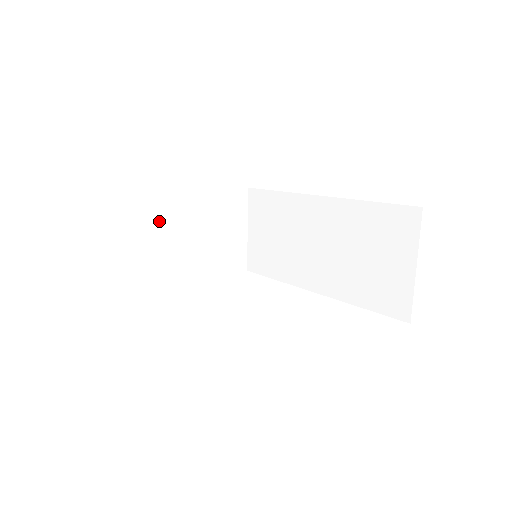
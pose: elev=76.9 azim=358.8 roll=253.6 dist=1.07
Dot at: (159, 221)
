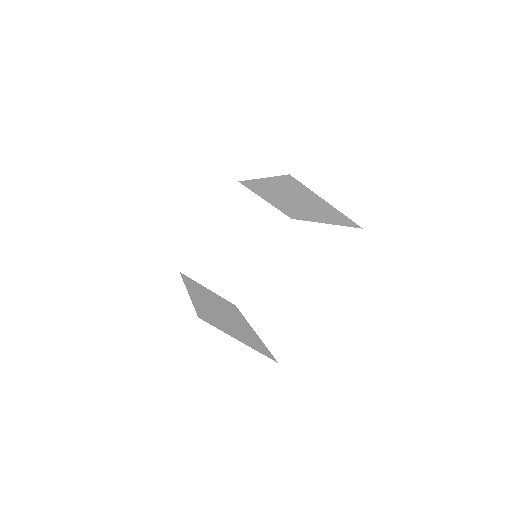
Dot at: (212, 258)
